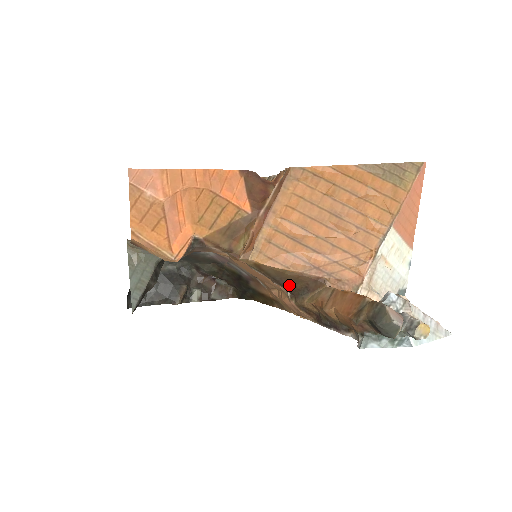
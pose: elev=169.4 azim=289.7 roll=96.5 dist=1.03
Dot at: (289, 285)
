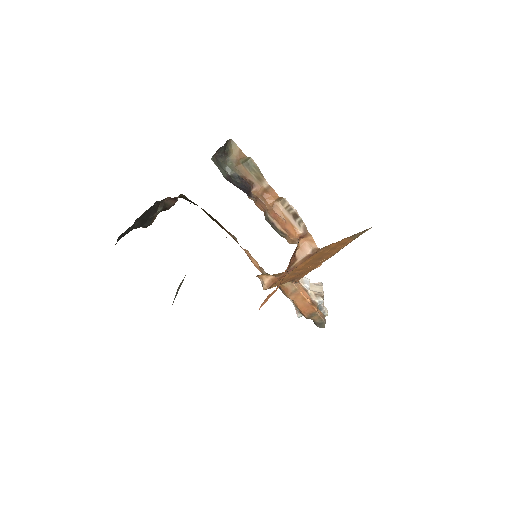
Dot at: occluded
